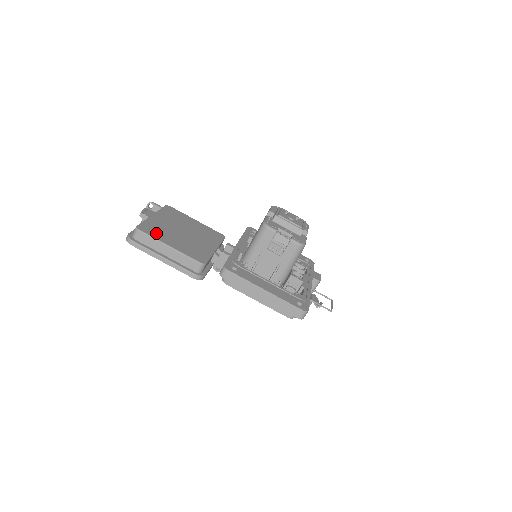
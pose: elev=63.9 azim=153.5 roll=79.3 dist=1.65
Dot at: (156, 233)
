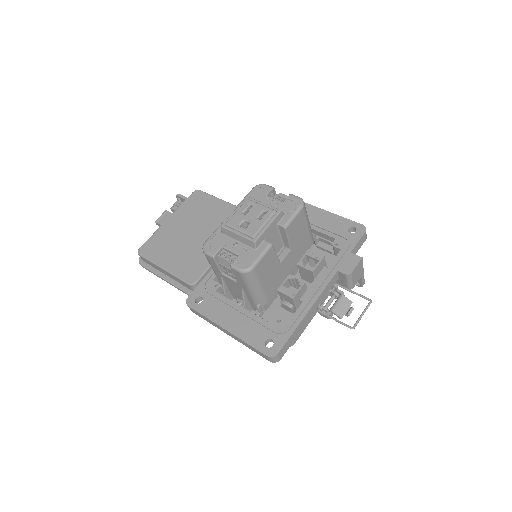
Dot at: (156, 252)
